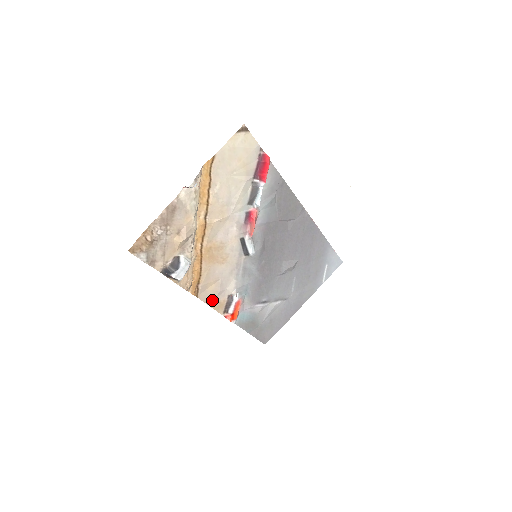
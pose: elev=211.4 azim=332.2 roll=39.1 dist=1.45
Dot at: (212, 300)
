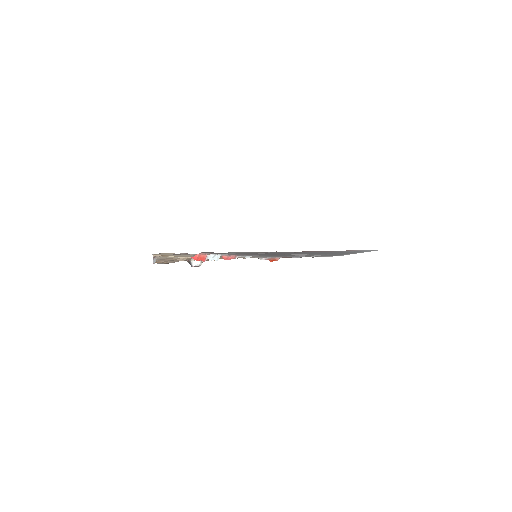
Dot at: occluded
